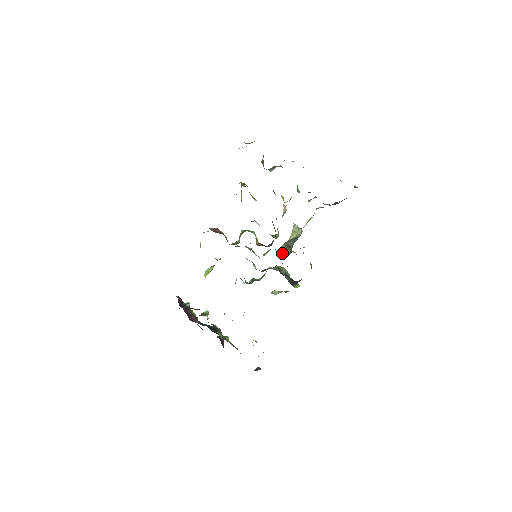
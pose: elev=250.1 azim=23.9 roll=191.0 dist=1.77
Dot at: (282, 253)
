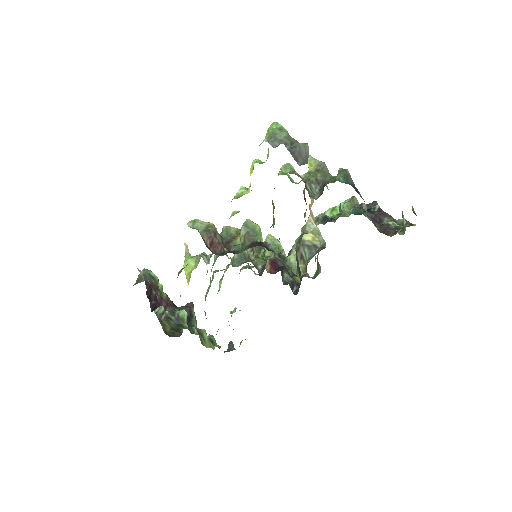
Dot at: occluded
